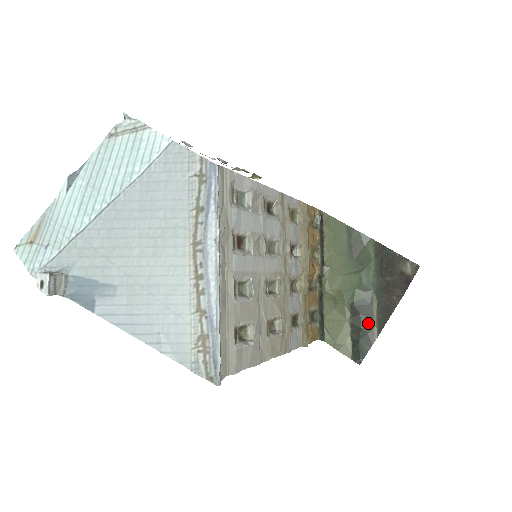
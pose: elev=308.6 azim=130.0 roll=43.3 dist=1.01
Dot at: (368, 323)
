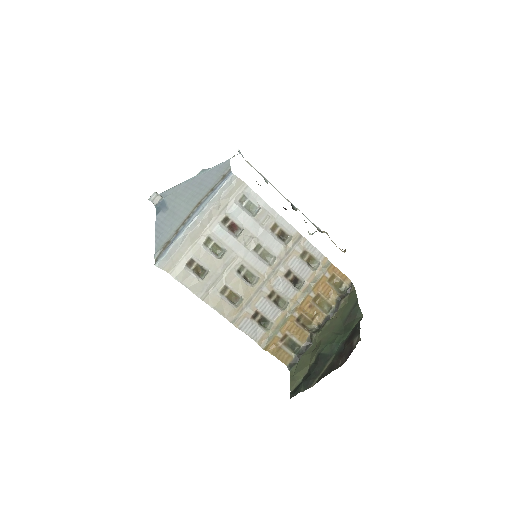
Dot at: (317, 373)
